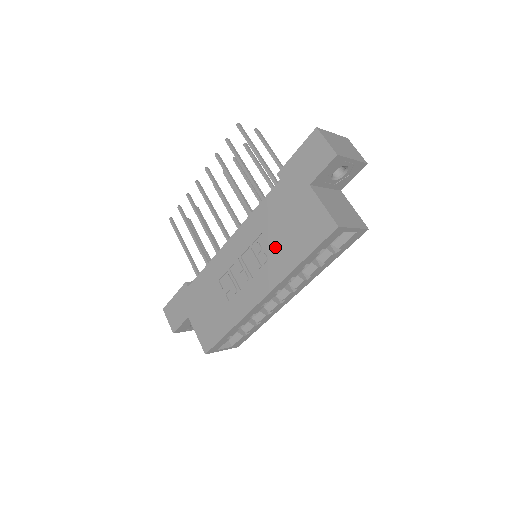
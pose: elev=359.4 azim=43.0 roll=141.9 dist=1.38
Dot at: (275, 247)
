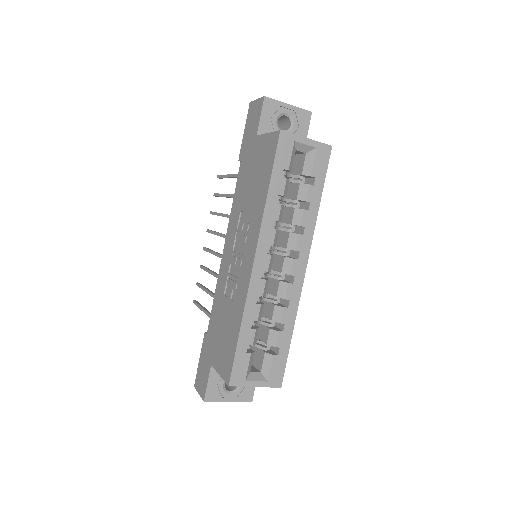
Dot at: (250, 207)
